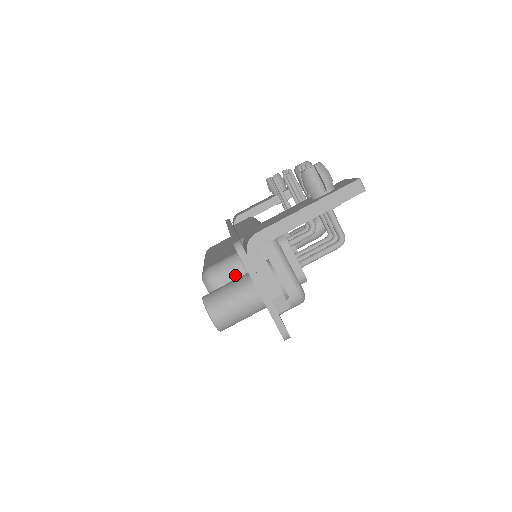
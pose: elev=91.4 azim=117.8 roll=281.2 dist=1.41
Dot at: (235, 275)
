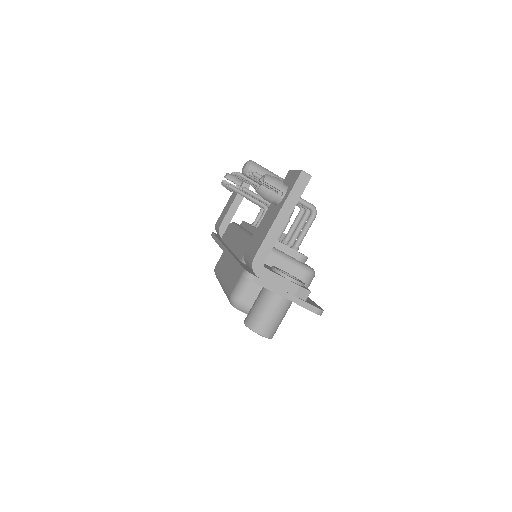
Dot at: (254, 288)
